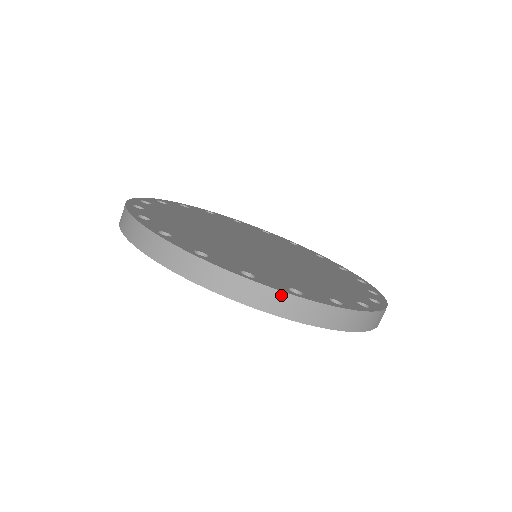
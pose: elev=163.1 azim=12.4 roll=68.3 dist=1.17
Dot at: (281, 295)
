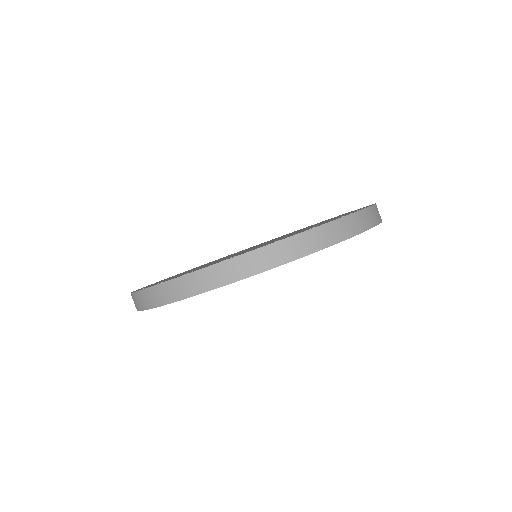
Dot at: (348, 218)
